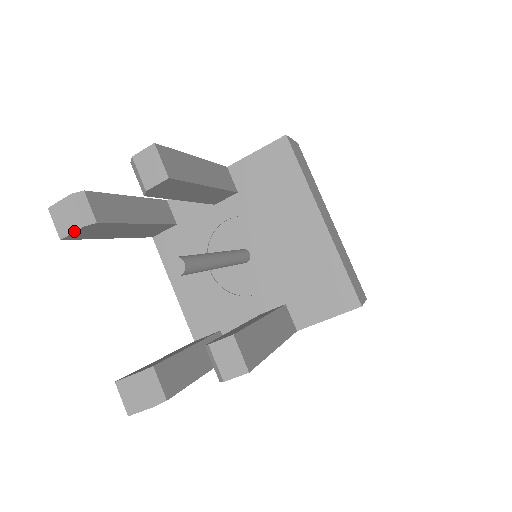
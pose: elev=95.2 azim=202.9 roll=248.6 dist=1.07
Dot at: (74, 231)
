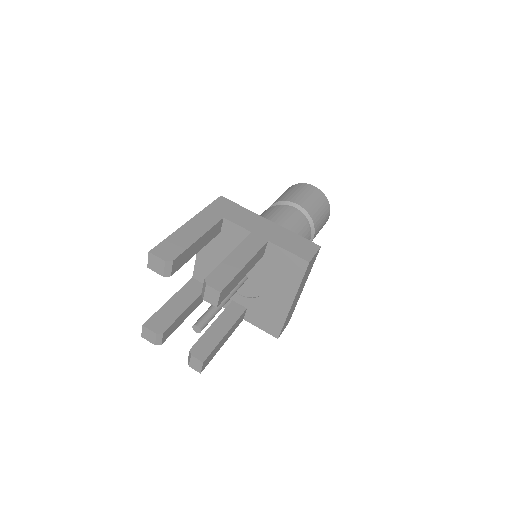
Dot at: (157, 273)
